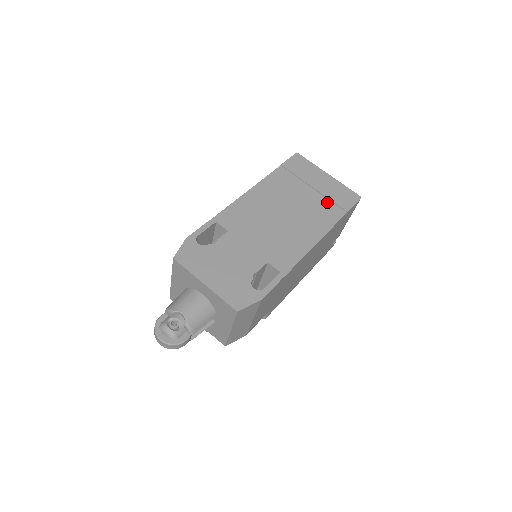
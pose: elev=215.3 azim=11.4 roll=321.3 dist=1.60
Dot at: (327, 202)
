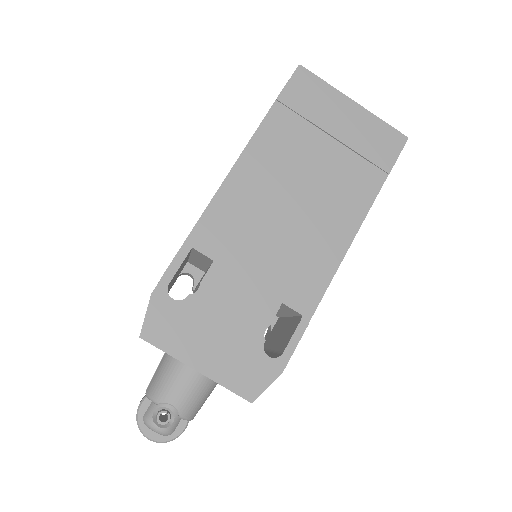
Dot at: (357, 161)
